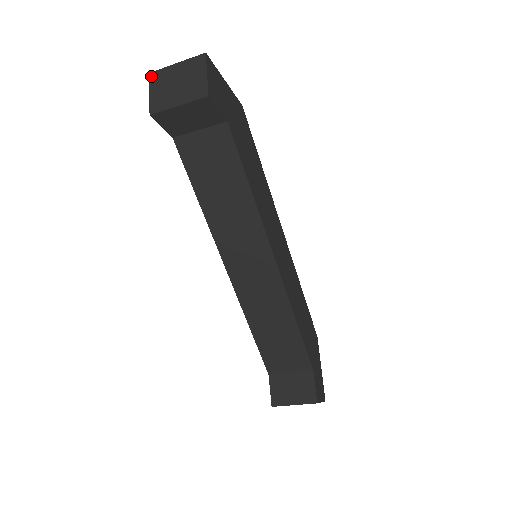
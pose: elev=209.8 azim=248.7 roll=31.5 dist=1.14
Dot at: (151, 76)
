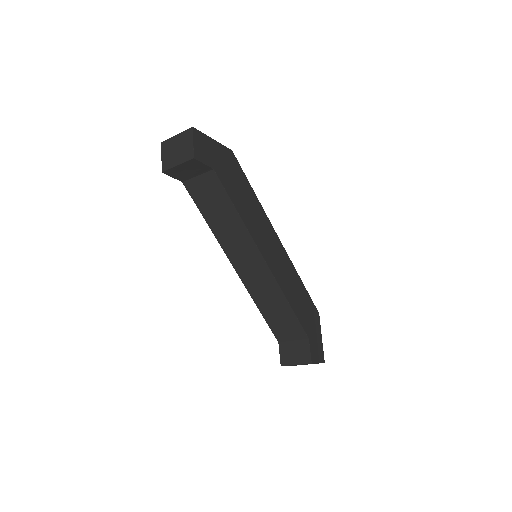
Dot at: (162, 144)
